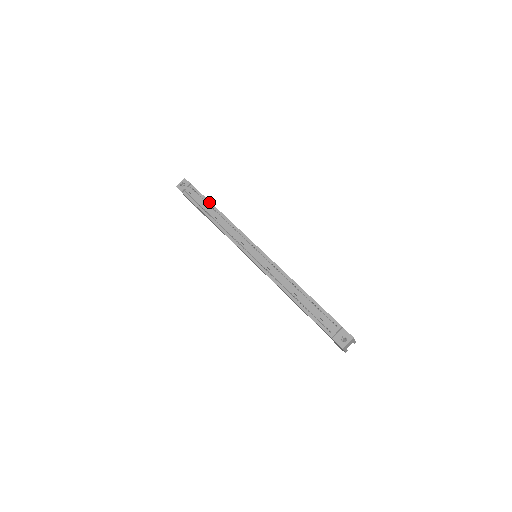
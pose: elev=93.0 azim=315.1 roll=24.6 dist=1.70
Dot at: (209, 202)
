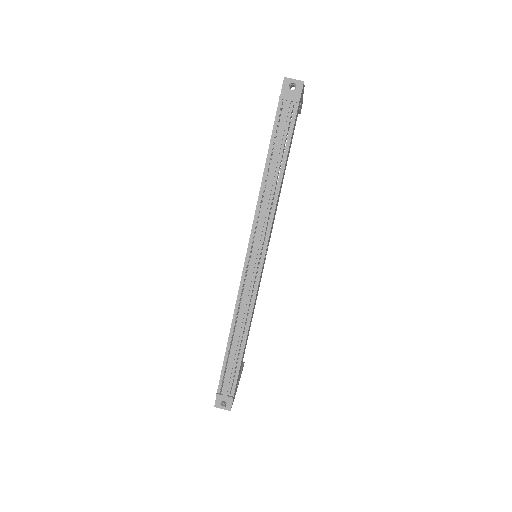
Dot at: (286, 154)
